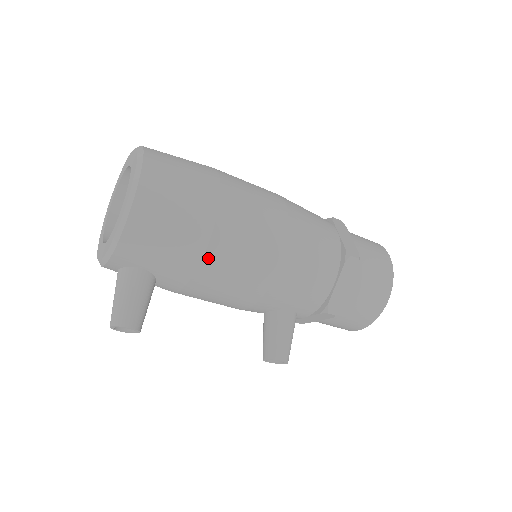
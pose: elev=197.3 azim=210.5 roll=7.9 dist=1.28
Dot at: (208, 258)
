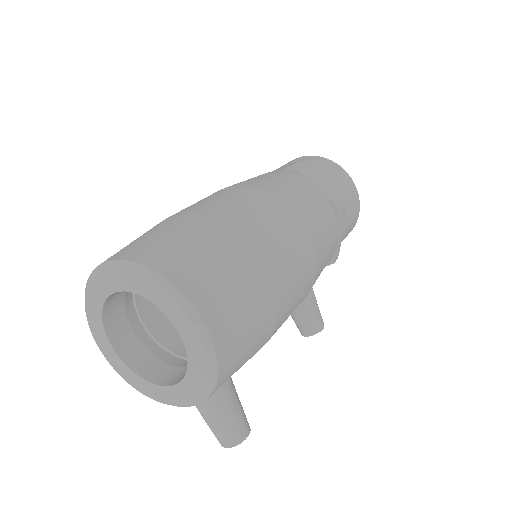
Dot at: (277, 325)
